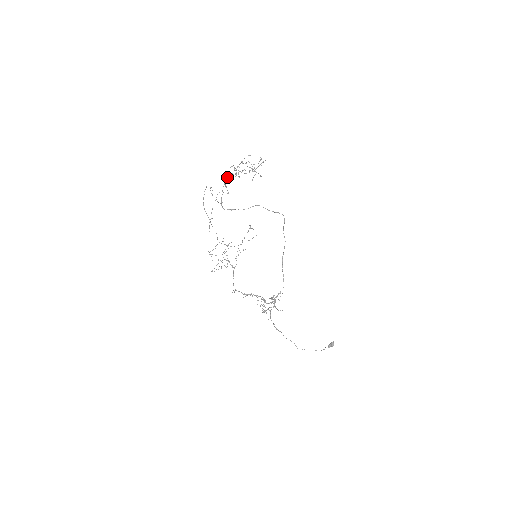
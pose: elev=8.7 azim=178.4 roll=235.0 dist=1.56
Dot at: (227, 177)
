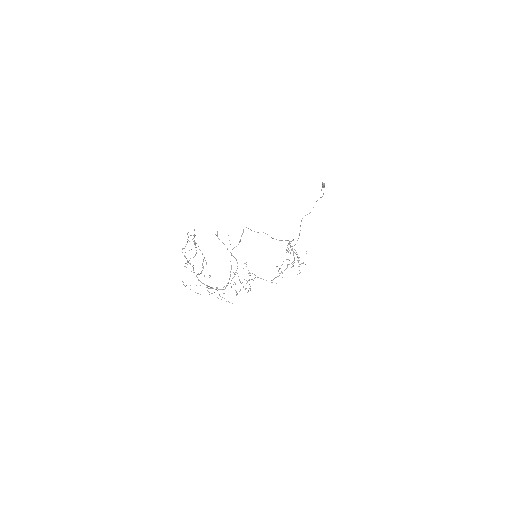
Dot at: (198, 279)
